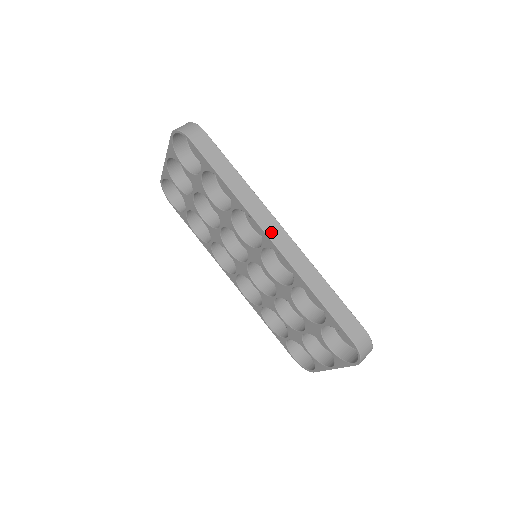
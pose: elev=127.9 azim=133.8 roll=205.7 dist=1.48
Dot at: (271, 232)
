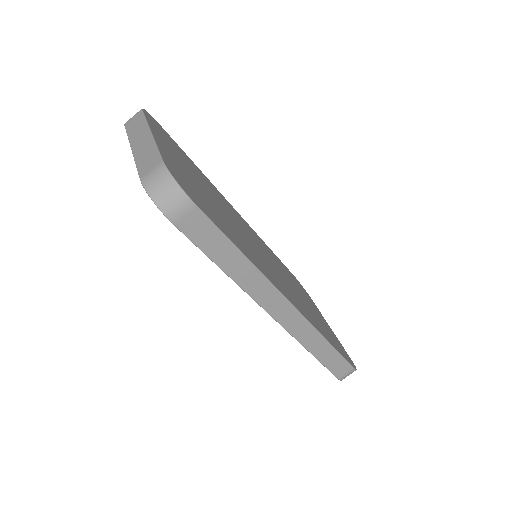
Dot at: (276, 312)
